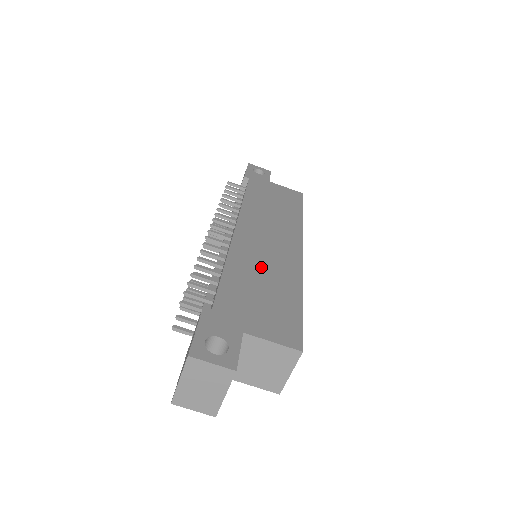
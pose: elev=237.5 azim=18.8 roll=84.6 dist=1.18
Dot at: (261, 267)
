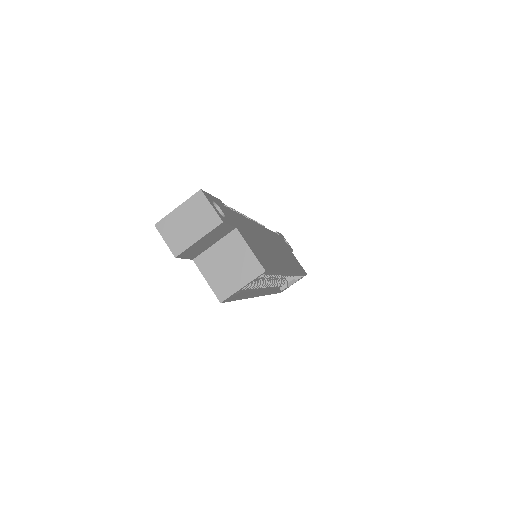
Dot at: (263, 241)
